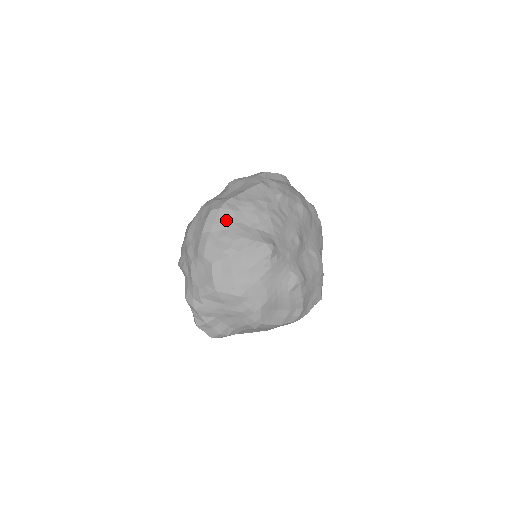
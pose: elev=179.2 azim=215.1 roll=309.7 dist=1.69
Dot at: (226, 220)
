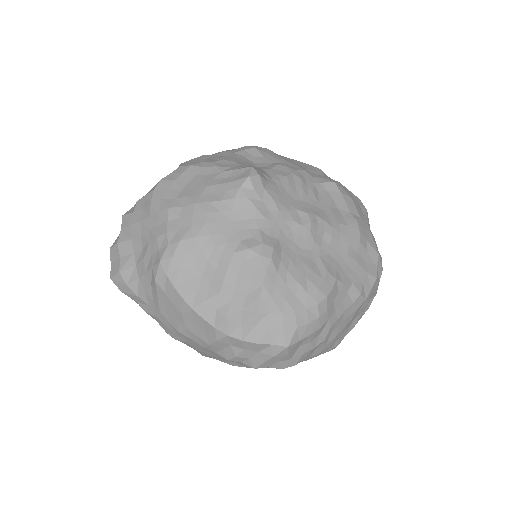
Dot at: (240, 152)
